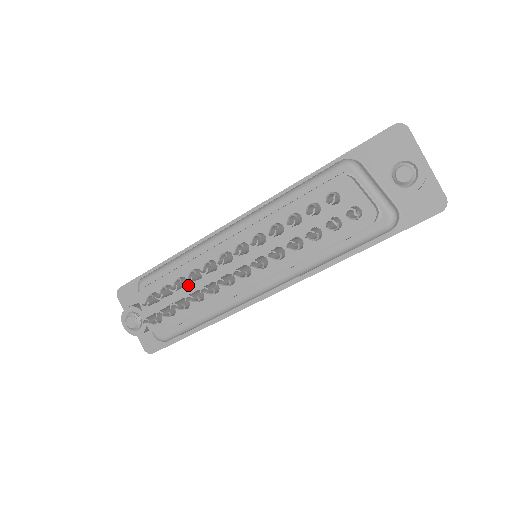
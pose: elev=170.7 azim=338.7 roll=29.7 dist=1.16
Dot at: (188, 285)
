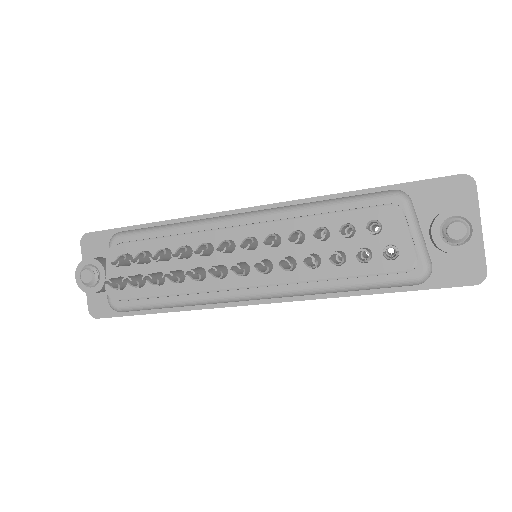
Dot at: (171, 260)
